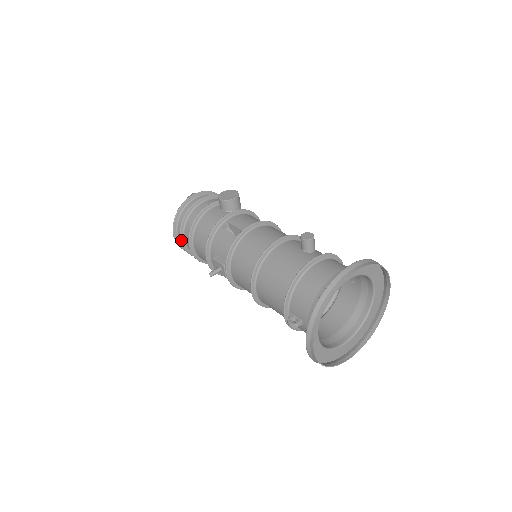
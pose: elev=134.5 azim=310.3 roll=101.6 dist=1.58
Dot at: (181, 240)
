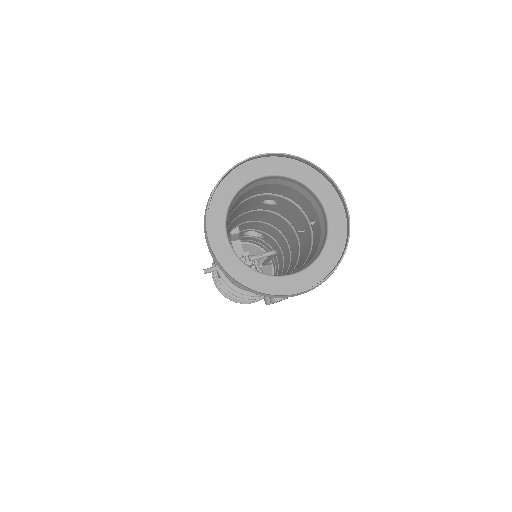
Dot at: occluded
